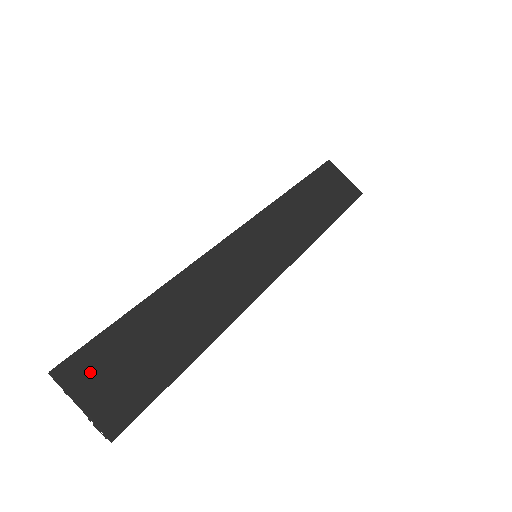
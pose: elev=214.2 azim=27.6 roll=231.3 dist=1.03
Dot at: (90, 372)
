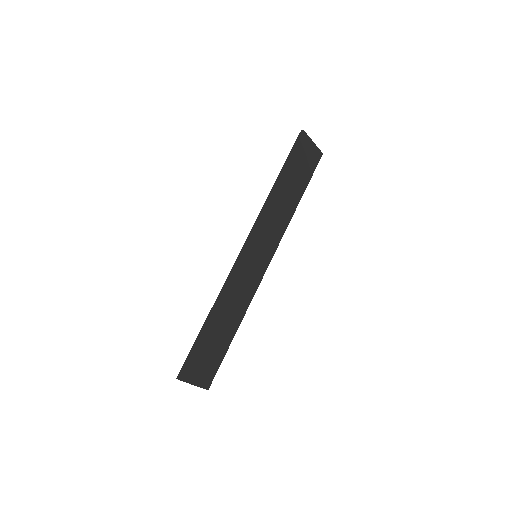
Dot at: (193, 370)
